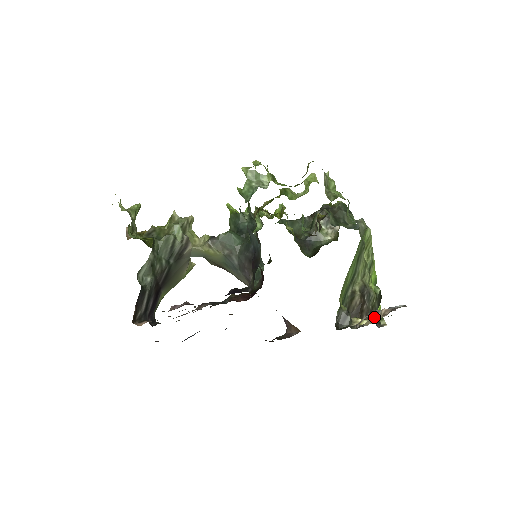
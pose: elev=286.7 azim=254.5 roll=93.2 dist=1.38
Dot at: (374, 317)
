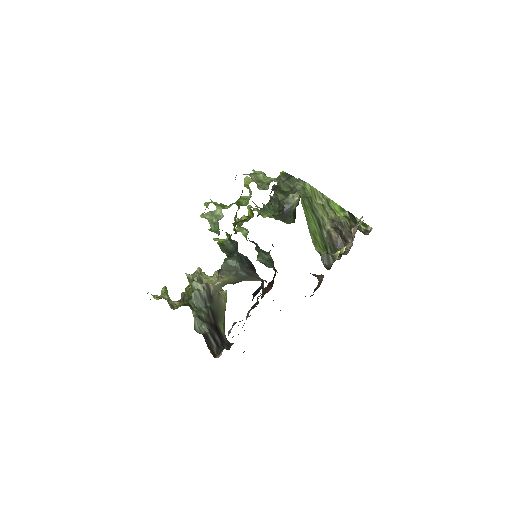
Dot at: occluded
